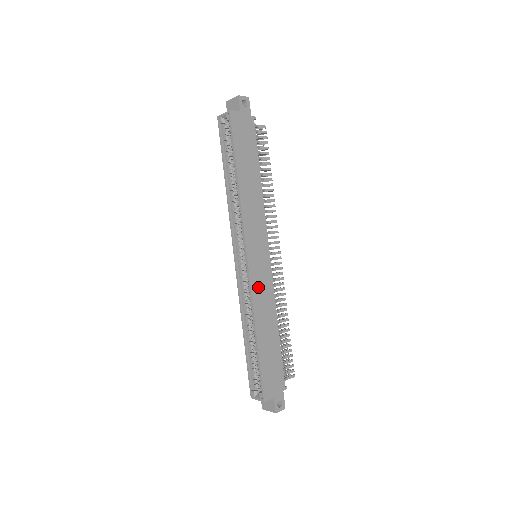
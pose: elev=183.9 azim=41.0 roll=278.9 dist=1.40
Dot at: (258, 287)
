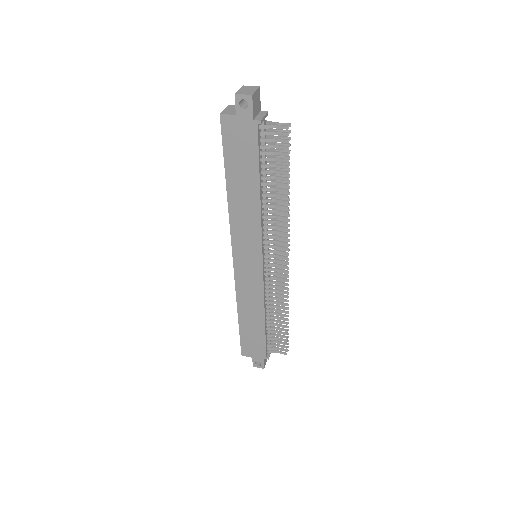
Dot at: (244, 284)
